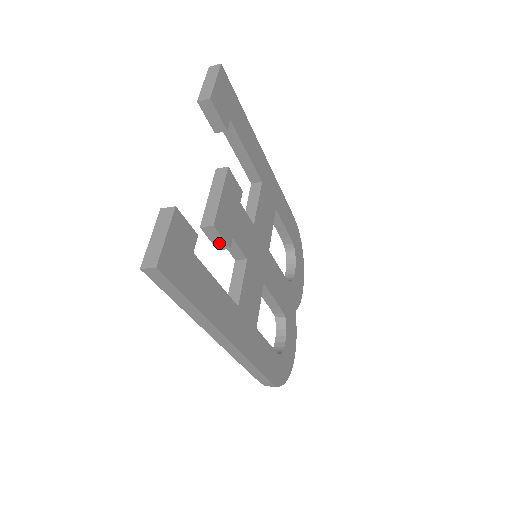
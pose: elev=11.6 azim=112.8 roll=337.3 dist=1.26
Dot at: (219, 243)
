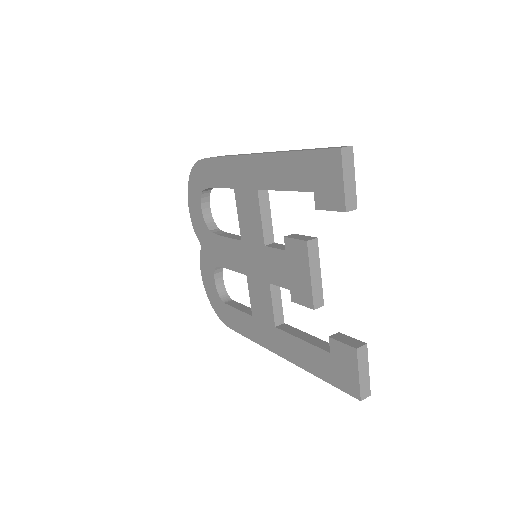
Dot at: occluded
